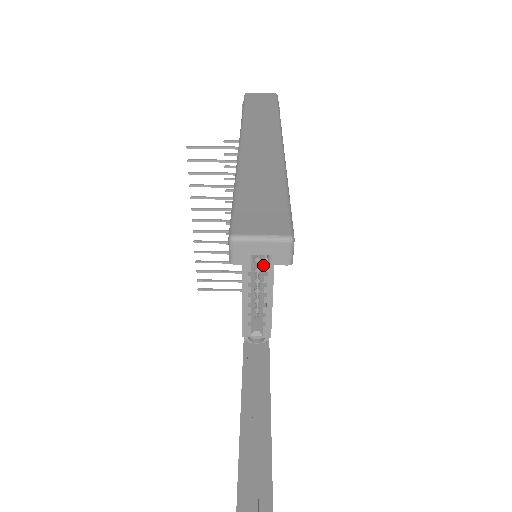
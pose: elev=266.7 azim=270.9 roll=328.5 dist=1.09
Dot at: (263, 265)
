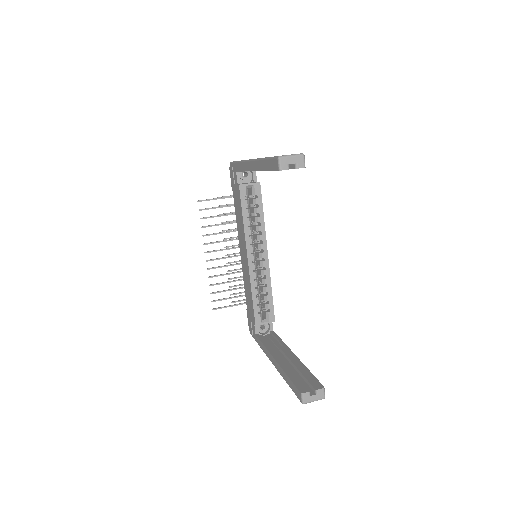
Dot at: (261, 262)
